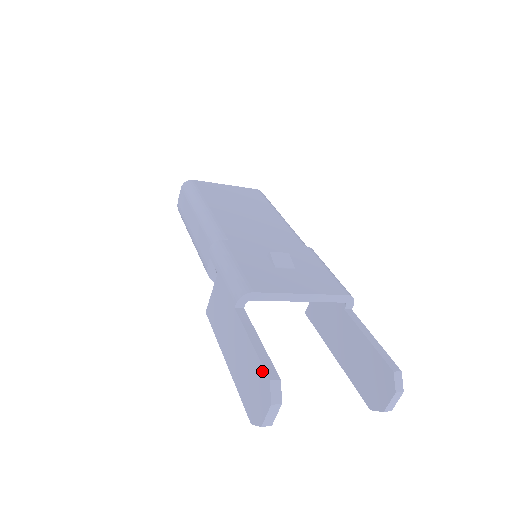
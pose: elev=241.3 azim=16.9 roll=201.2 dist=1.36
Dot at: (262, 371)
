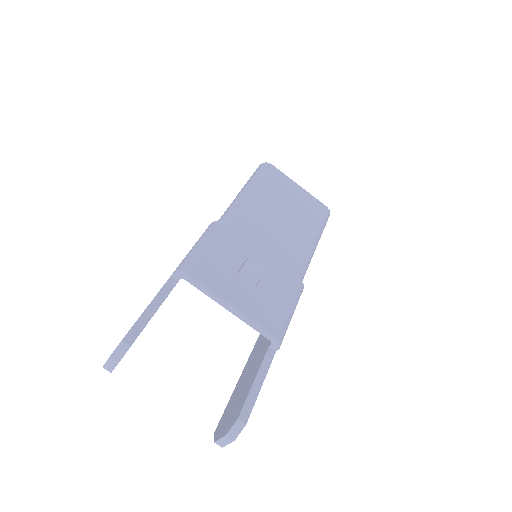
Dot at: (129, 330)
